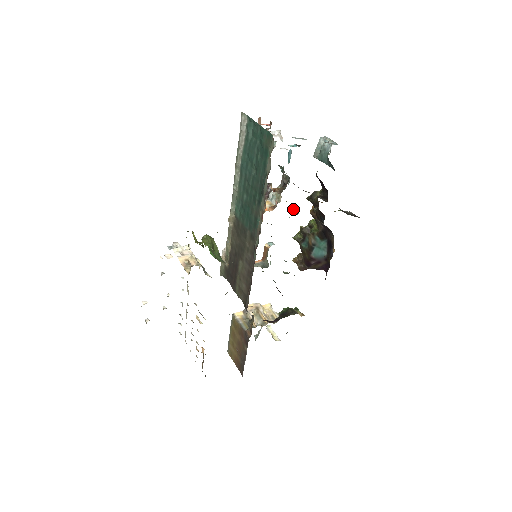
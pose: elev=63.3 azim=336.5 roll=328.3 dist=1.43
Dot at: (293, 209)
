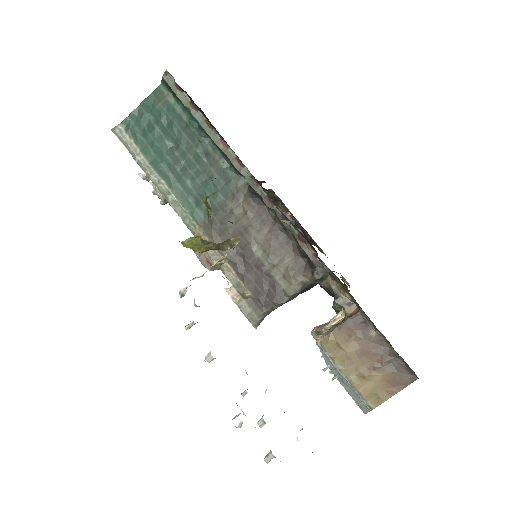
Dot at: occluded
